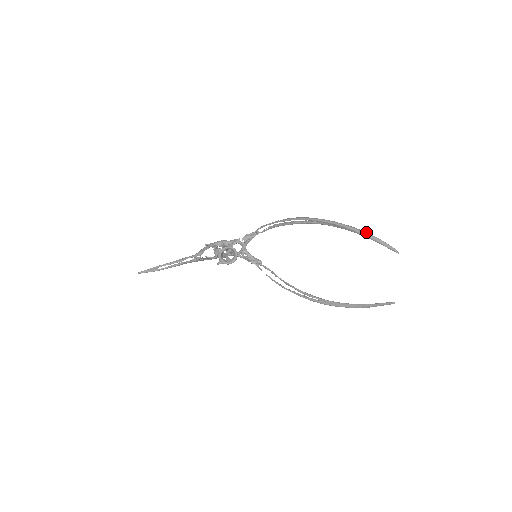
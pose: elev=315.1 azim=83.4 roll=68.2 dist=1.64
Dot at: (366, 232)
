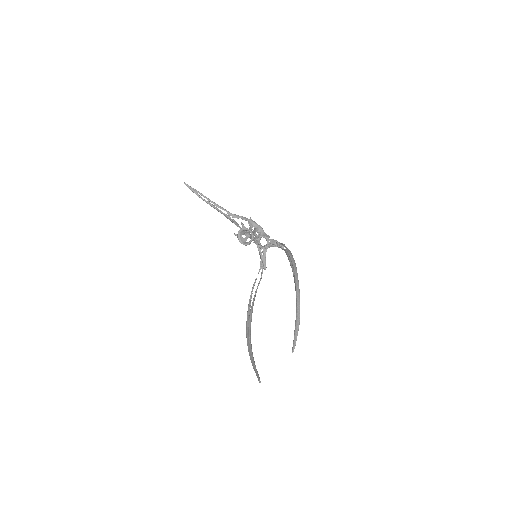
Dot at: occluded
